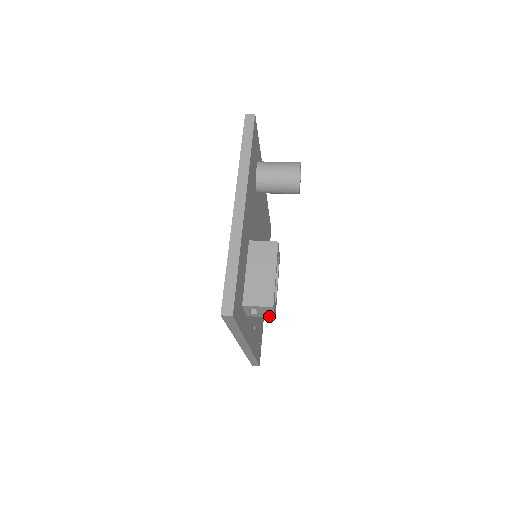
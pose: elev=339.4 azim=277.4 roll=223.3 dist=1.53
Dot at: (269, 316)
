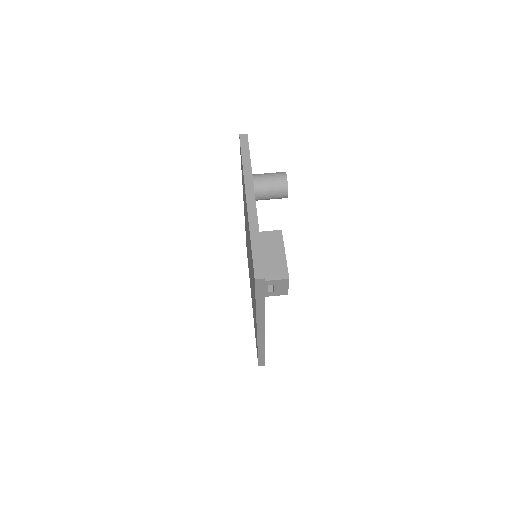
Dot at: (283, 293)
